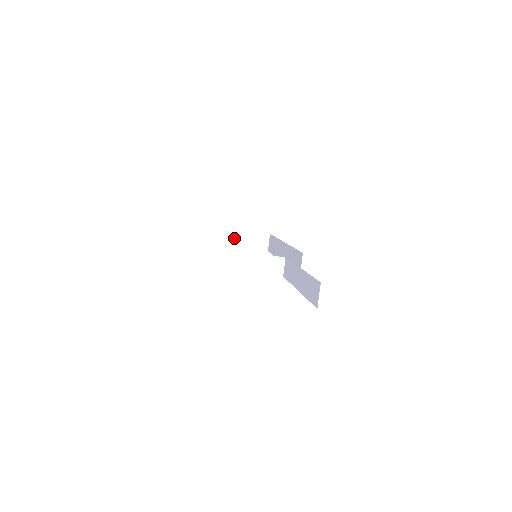
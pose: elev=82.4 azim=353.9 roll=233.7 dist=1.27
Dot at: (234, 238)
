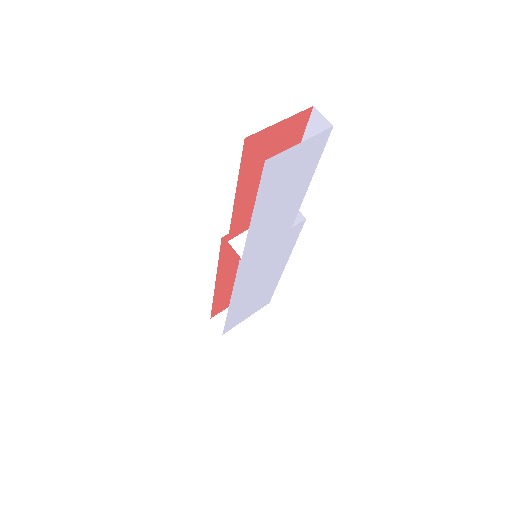
Dot at: occluded
